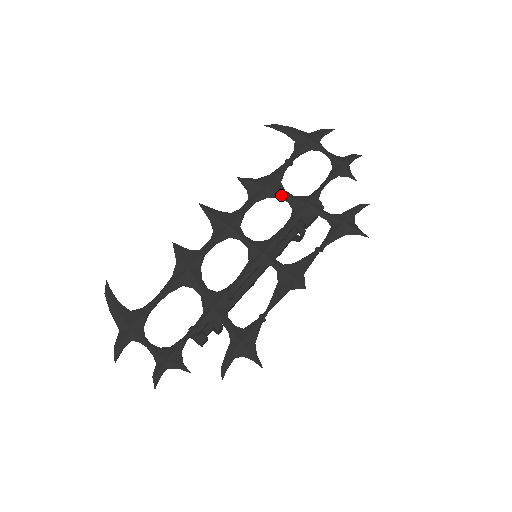
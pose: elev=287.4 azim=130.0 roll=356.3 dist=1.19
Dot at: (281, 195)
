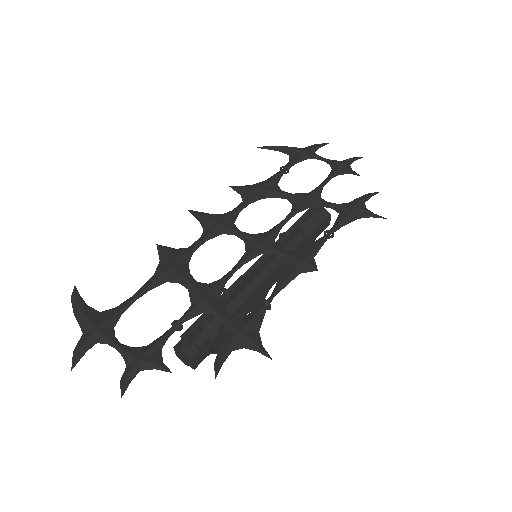
Dot at: (278, 194)
